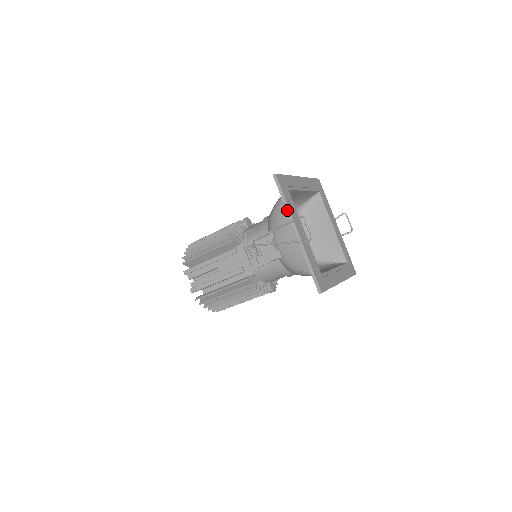
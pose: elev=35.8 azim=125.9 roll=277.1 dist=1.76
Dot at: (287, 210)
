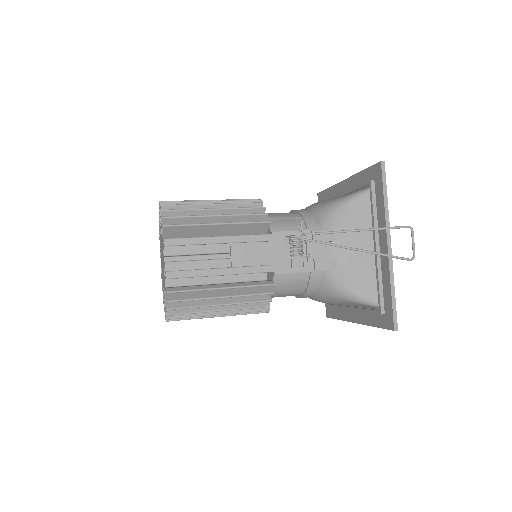
Dot at: (386, 212)
